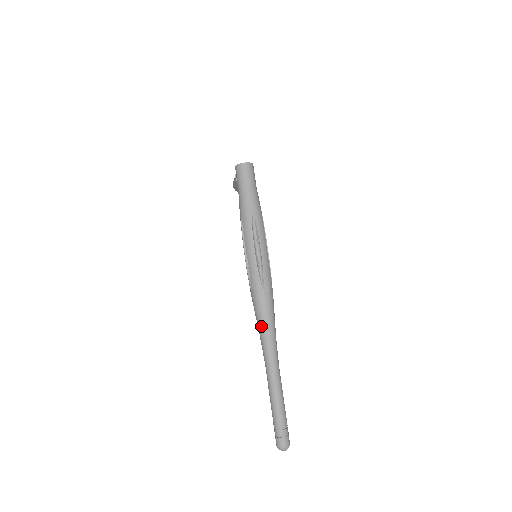
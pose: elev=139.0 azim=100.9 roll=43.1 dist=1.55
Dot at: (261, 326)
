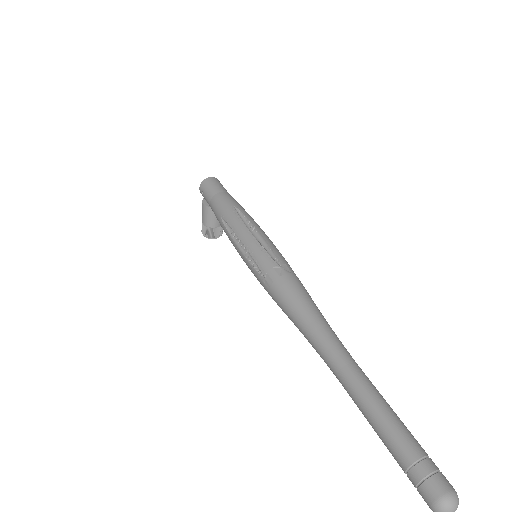
Dot at: (299, 312)
